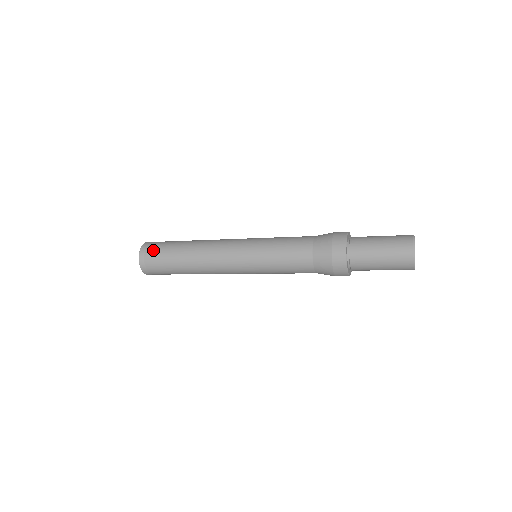
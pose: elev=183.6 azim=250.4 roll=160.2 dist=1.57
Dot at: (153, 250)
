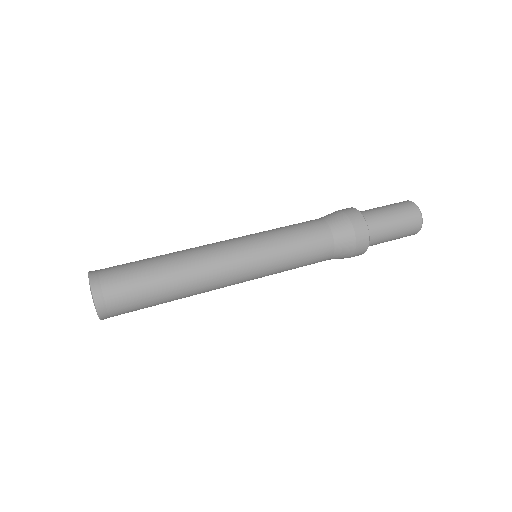
Dot at: (123, 312)
